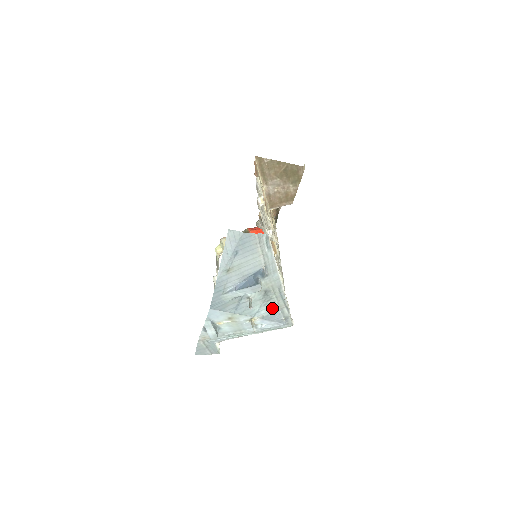
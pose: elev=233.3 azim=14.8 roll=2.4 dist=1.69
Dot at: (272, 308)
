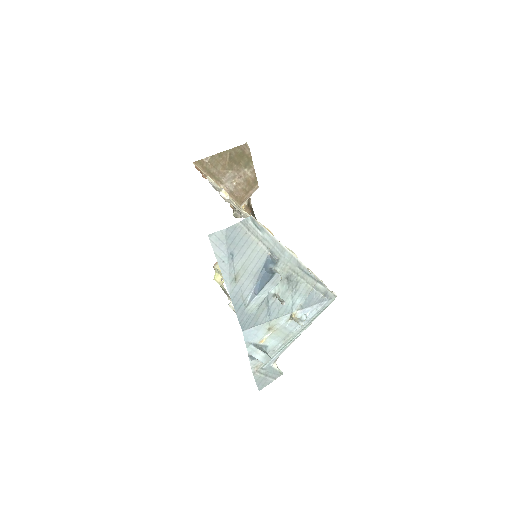
Dot at: (304, 292)
